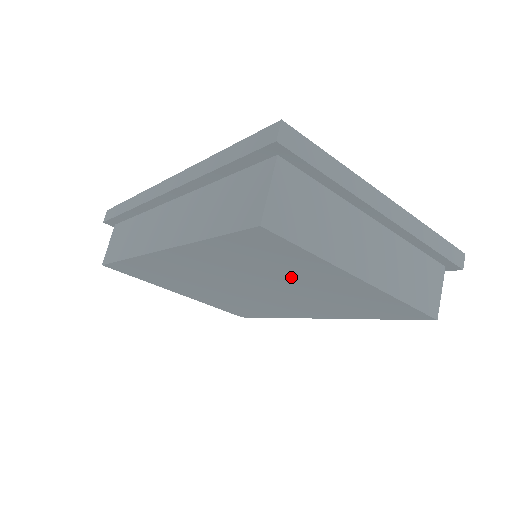
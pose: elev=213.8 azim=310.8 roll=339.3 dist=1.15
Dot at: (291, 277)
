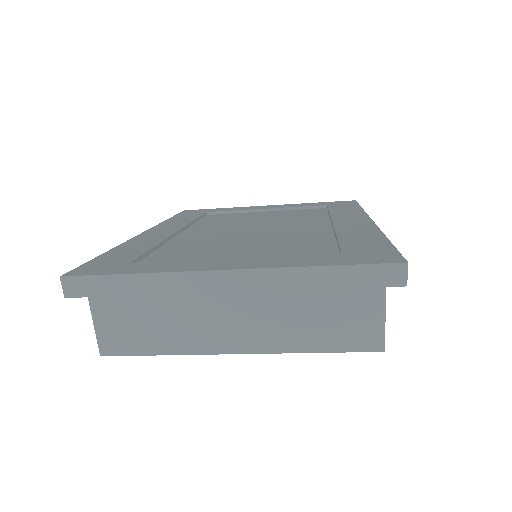
Dot at: occluded
